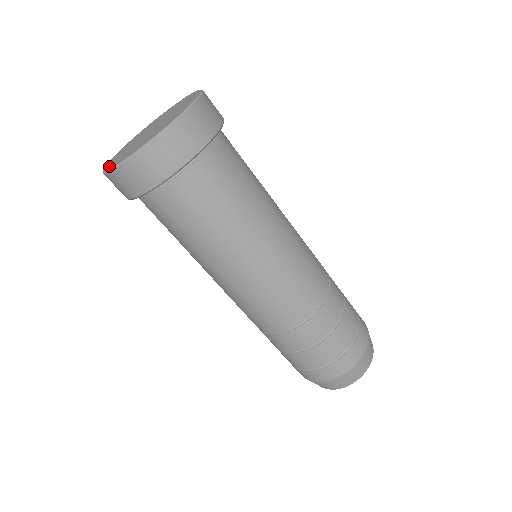
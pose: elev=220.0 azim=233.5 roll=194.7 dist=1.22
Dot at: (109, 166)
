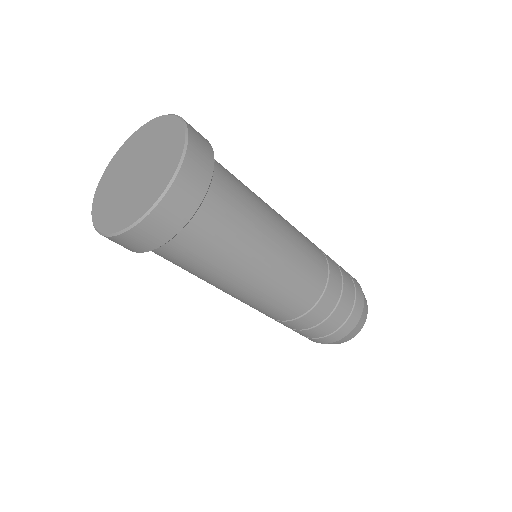
Dot at: (116, 226)
